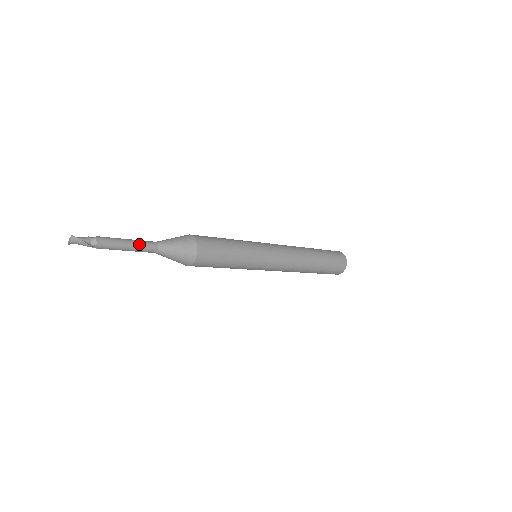
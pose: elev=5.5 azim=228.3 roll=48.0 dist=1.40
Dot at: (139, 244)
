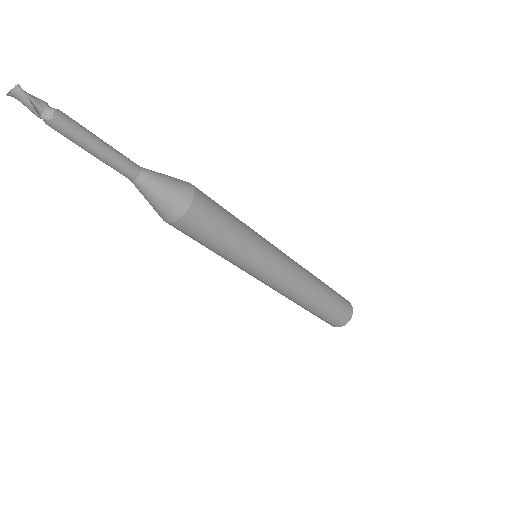
Dot at: (114, 156)
